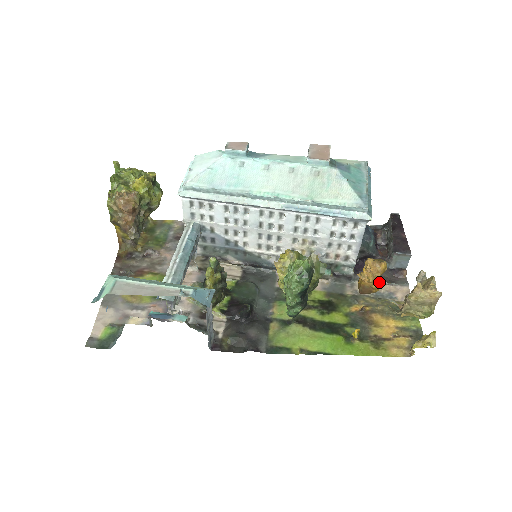
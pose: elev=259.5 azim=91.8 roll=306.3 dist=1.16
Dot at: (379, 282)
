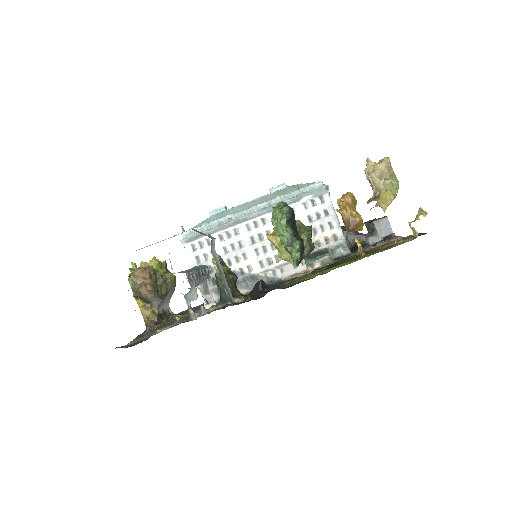
Dot at: (358, 213)
